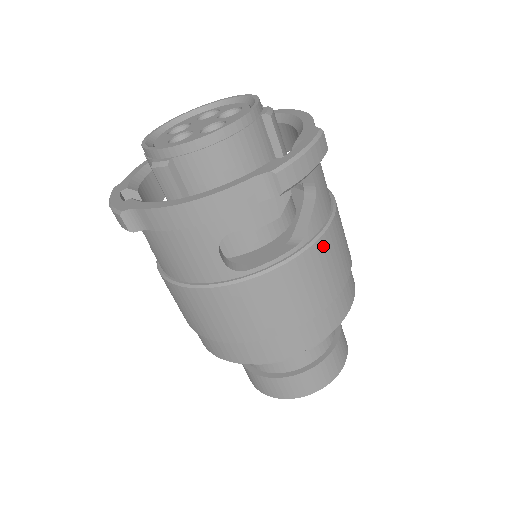
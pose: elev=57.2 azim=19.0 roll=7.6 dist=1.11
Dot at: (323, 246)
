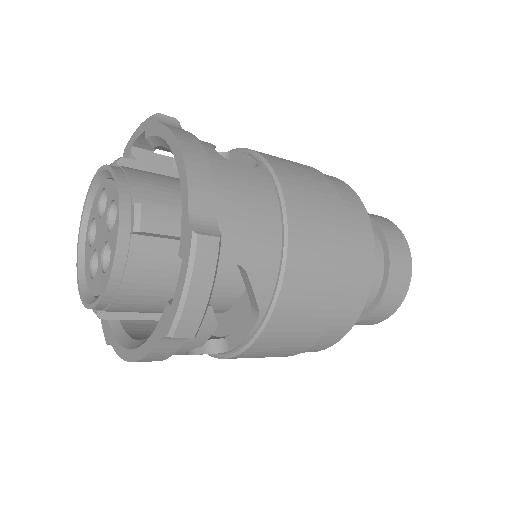
Dot at: (288, 298)
